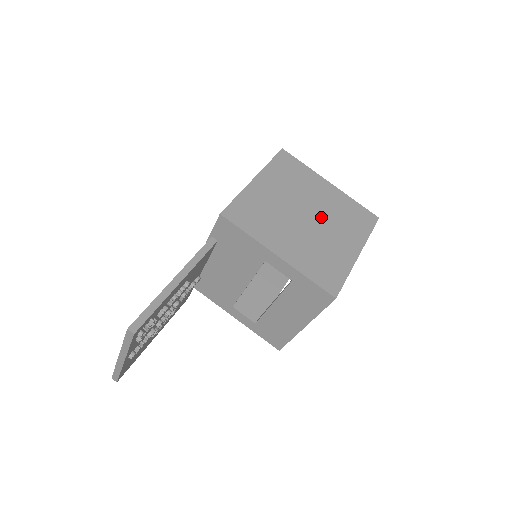
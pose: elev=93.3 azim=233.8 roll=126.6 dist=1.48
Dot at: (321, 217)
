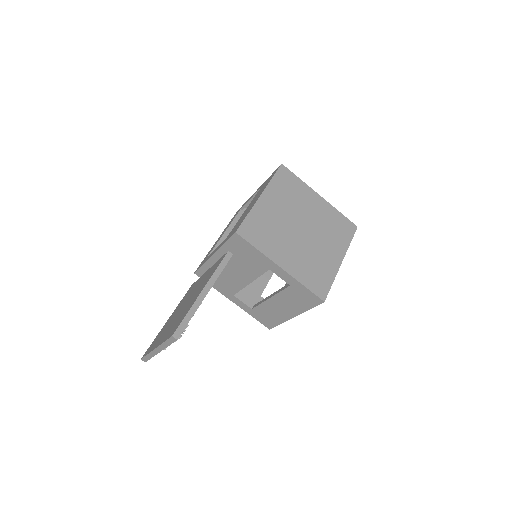
Dot at: (313, 229)
